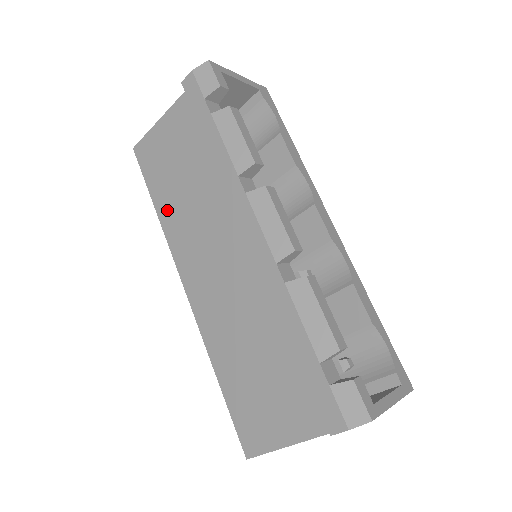
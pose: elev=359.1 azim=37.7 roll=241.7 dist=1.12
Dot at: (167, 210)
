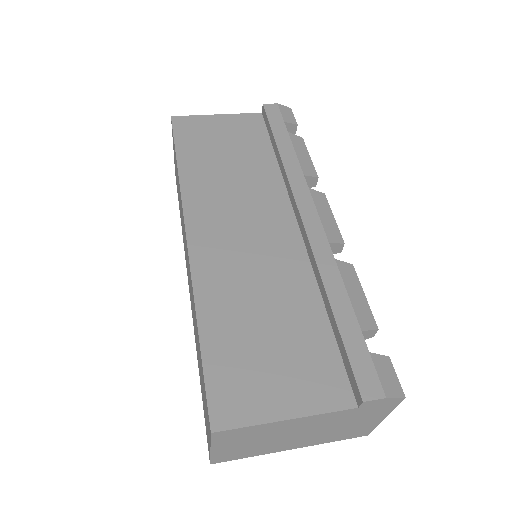
Dot at: (194, 170)
